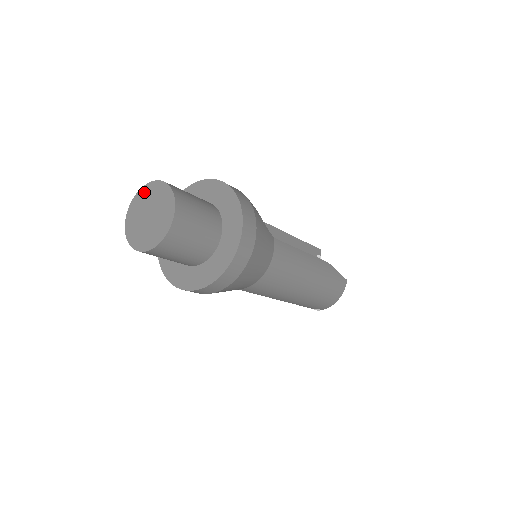
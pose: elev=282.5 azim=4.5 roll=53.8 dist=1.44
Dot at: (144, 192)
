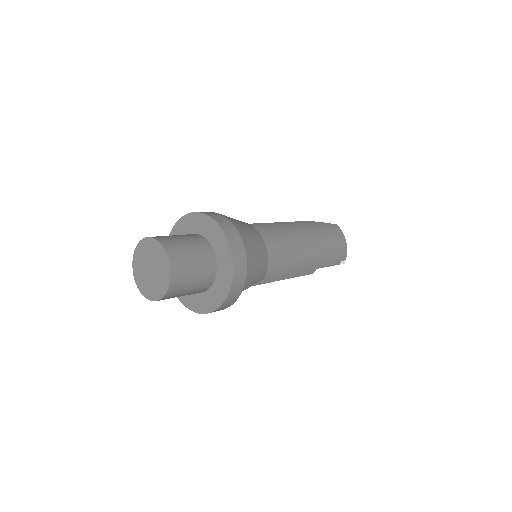
Dot at: (136, 265)
